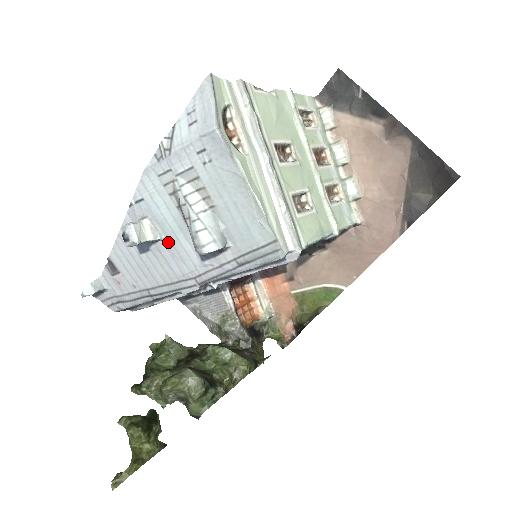
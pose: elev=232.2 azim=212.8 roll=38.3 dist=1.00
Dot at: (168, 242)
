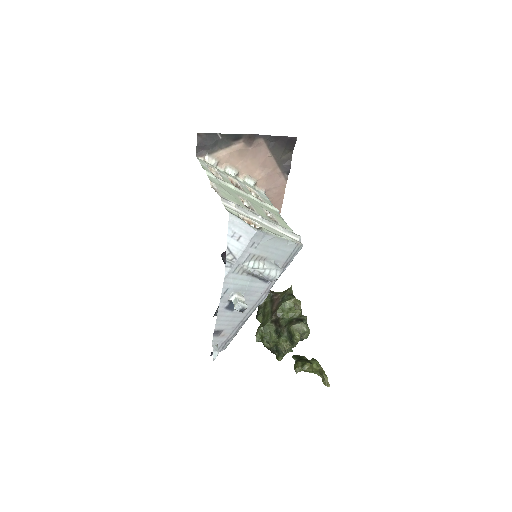
Dot at: (247, 292)
